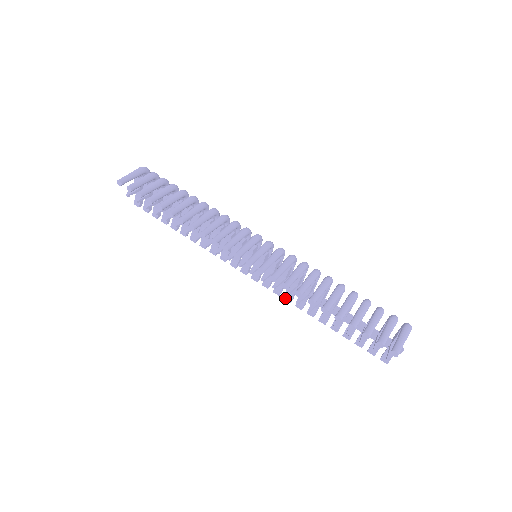
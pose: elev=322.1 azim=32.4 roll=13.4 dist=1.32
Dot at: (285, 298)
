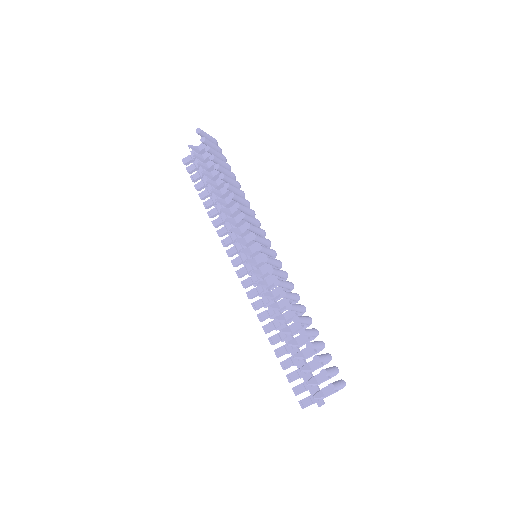
Dot at: (253, 303)
